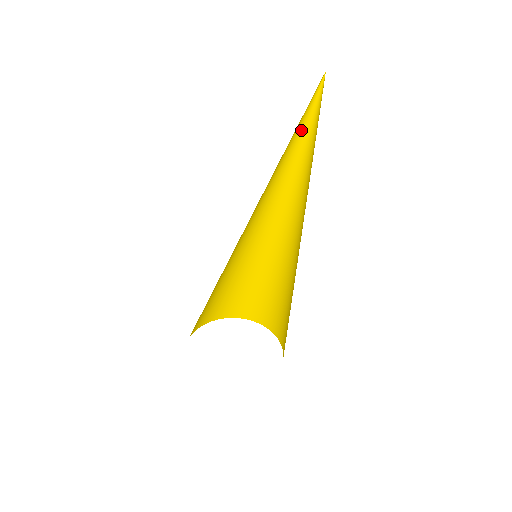
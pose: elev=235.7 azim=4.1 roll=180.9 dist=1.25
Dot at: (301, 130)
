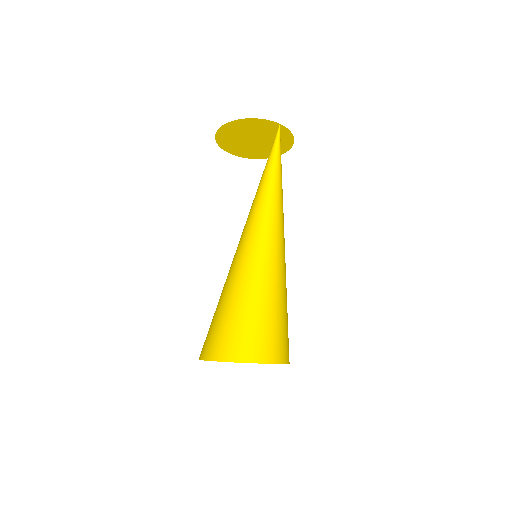
Dot at: (279, 163)
